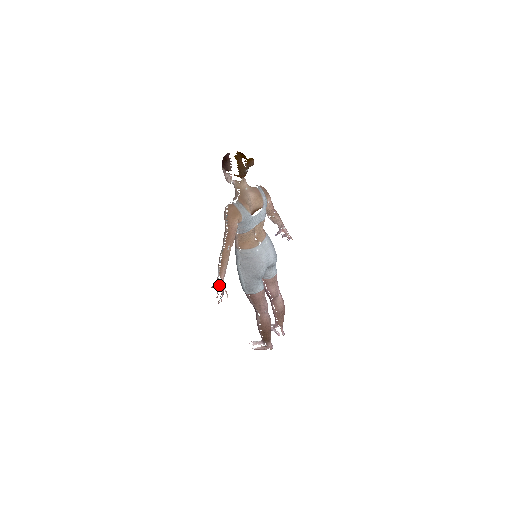
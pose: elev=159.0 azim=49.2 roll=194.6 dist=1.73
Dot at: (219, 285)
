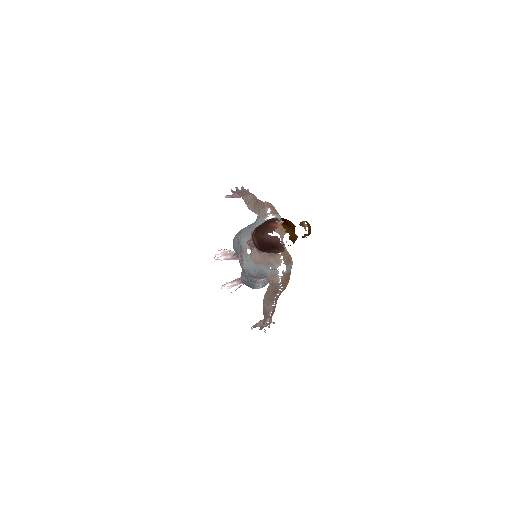
Dot at: occluded
